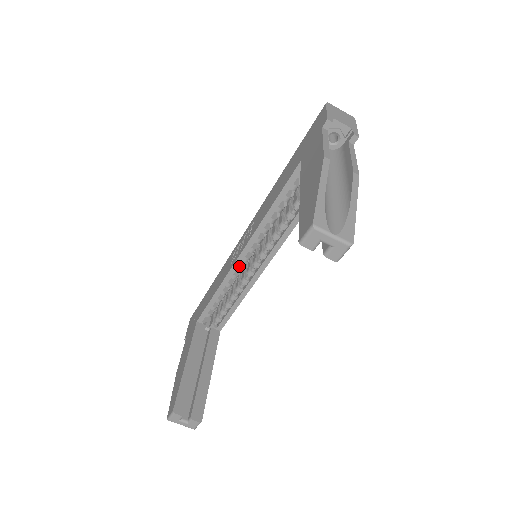
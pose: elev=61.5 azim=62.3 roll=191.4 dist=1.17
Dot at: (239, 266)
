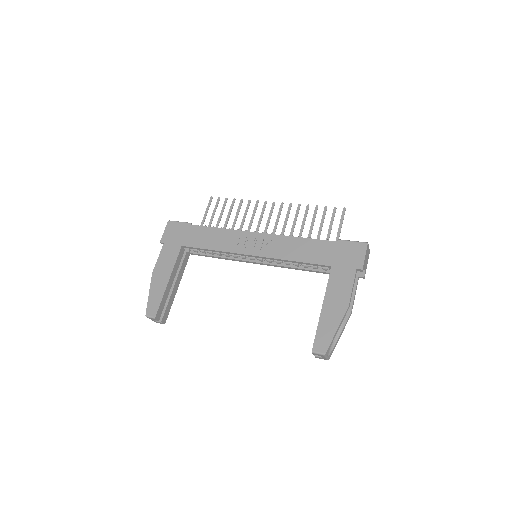
Dot at: (242, 254)
